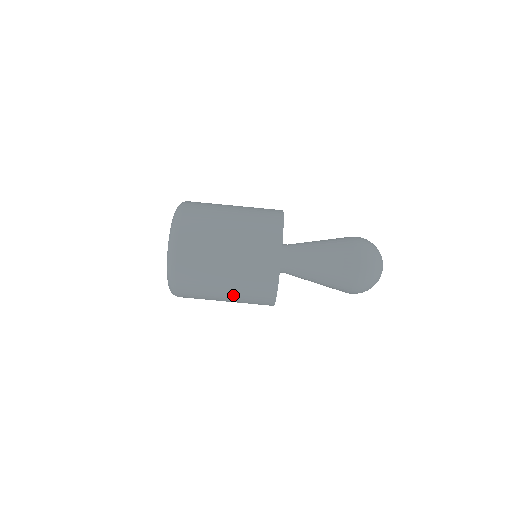
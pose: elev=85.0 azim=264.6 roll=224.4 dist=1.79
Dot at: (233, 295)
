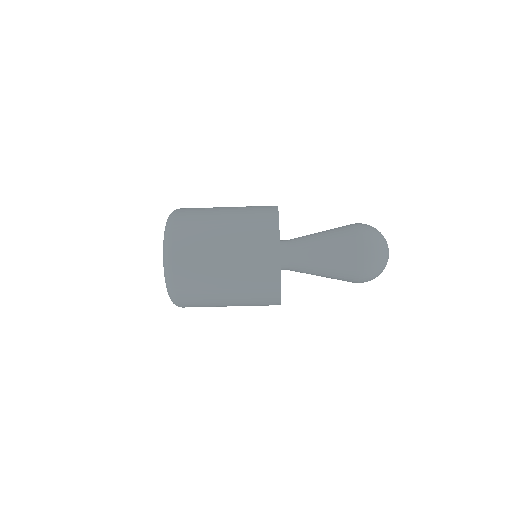
Dot at: occluded
